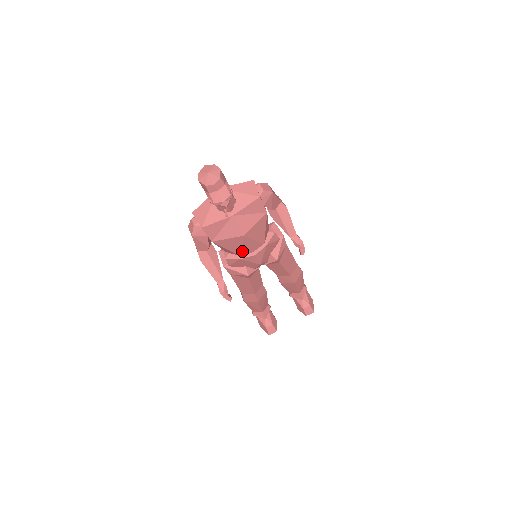
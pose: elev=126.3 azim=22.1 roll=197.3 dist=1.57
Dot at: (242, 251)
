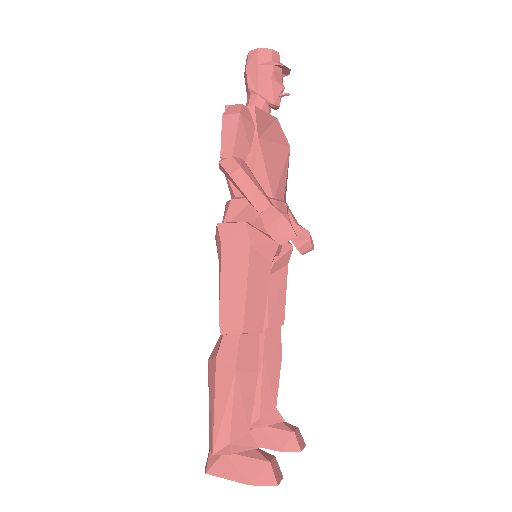
Dot at: (278, 186)
